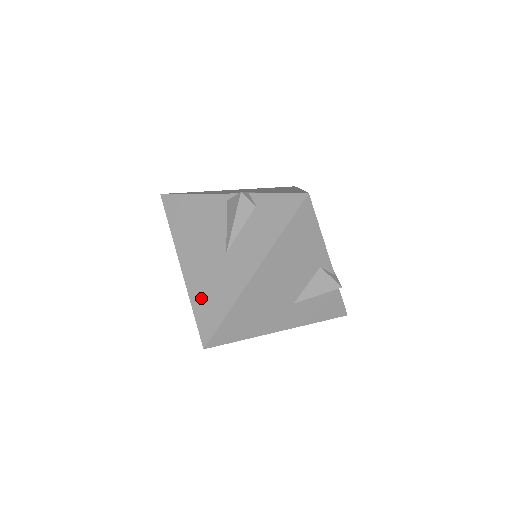
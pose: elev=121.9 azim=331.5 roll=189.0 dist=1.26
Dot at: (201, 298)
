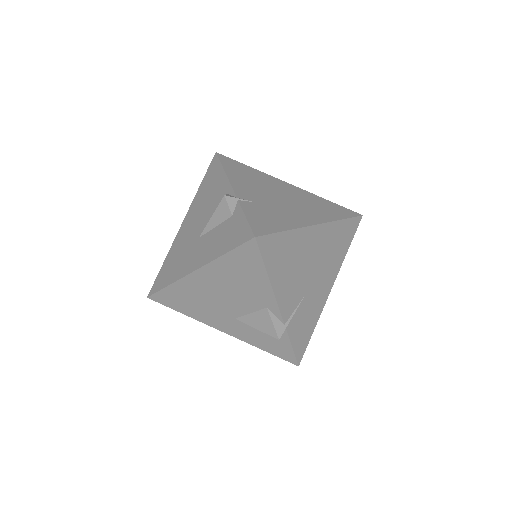
Dot at: (170, 259)
